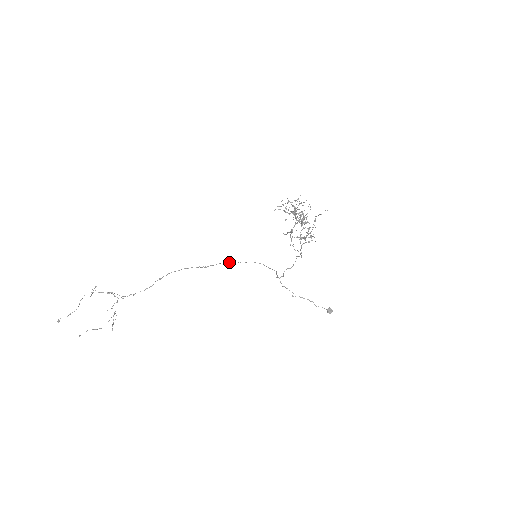
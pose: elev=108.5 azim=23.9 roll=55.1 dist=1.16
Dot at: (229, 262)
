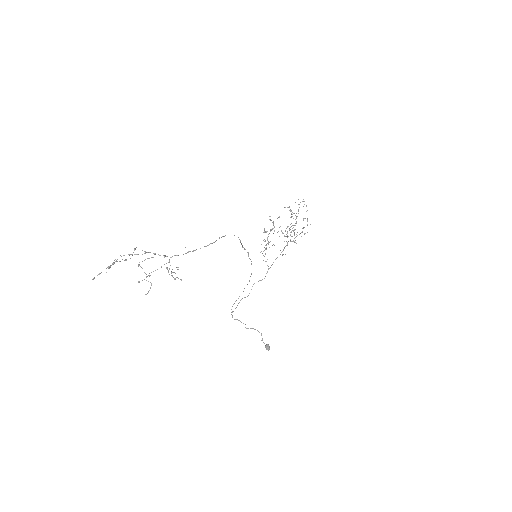
Dot at: occluded
